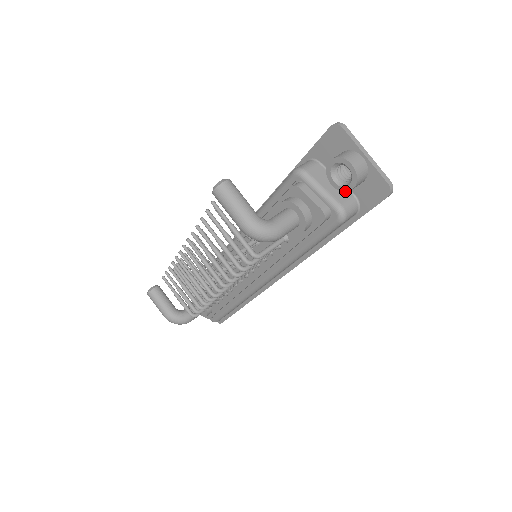
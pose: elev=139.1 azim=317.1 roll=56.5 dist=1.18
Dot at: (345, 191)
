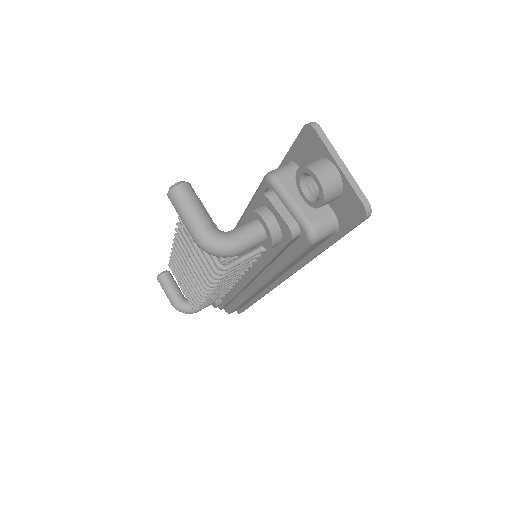
Dot at: (315, 207)
